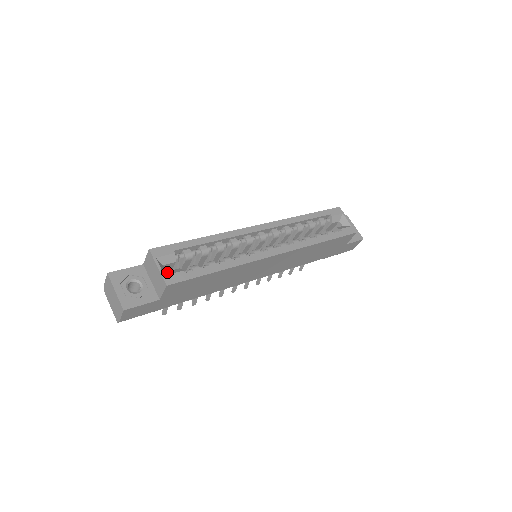
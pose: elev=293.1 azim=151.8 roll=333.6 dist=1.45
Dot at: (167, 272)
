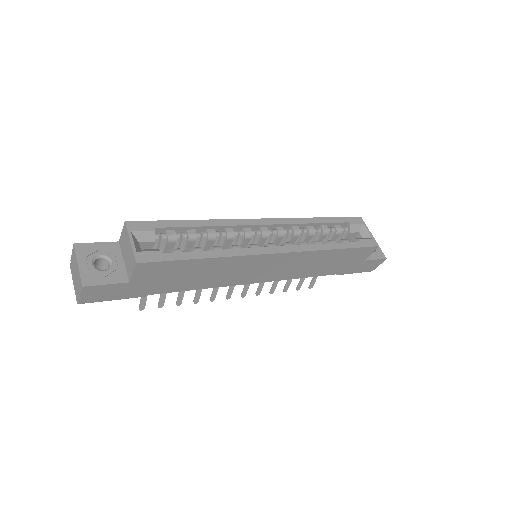
Dot at: (141, 250)
